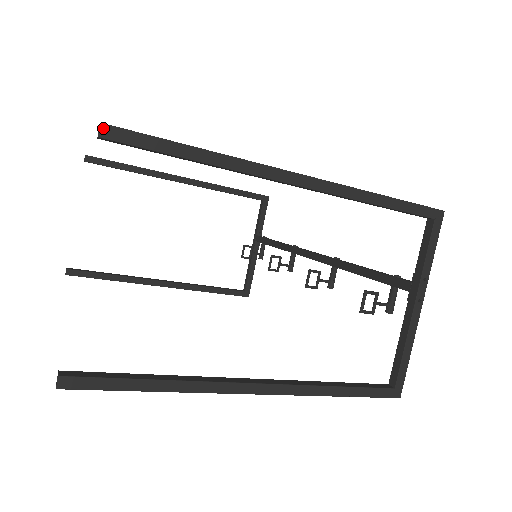
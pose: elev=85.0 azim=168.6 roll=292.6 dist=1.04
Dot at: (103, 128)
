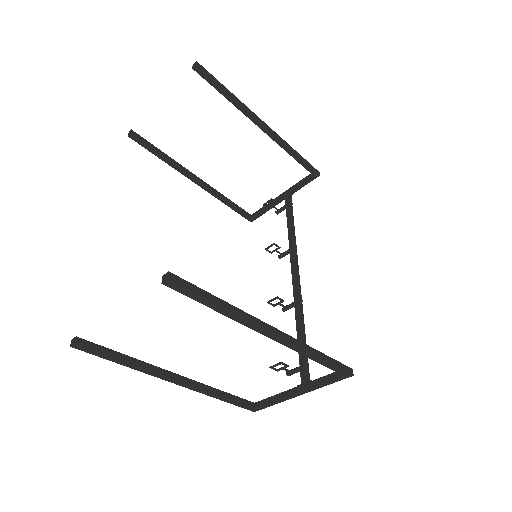
Dot at: (168, 282)
